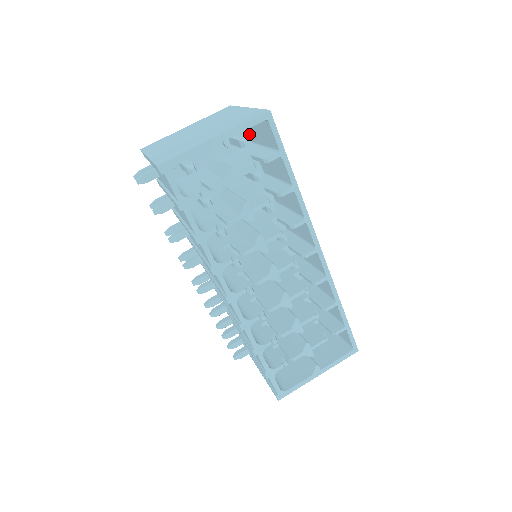
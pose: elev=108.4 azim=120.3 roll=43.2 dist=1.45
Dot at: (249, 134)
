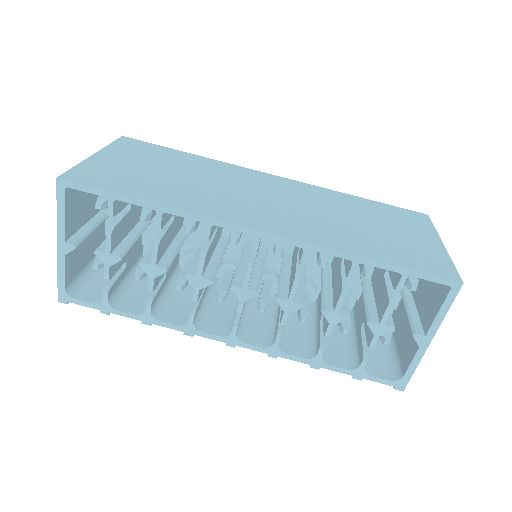
Dot at: occluded
